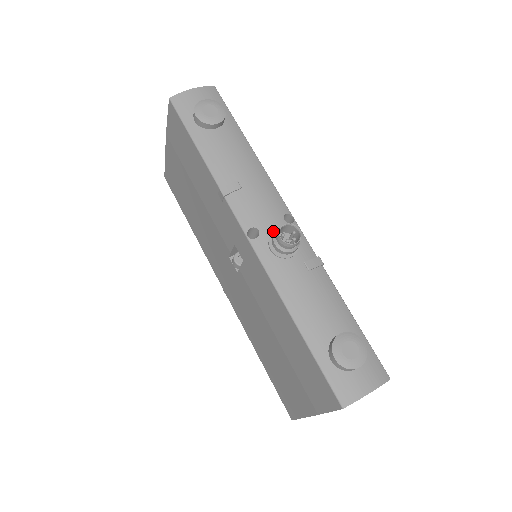
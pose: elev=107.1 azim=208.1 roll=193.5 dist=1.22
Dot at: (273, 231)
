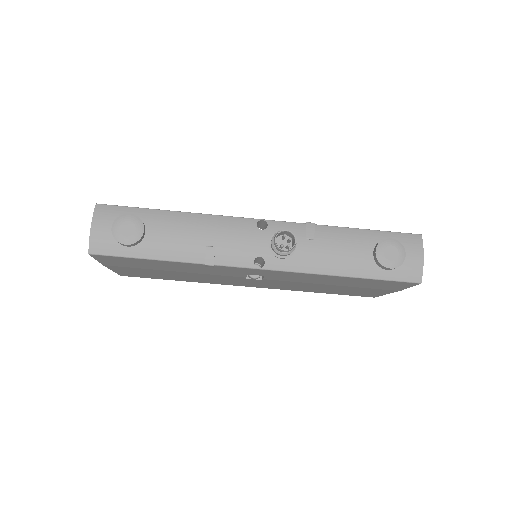
Dot at: (267, 246)
